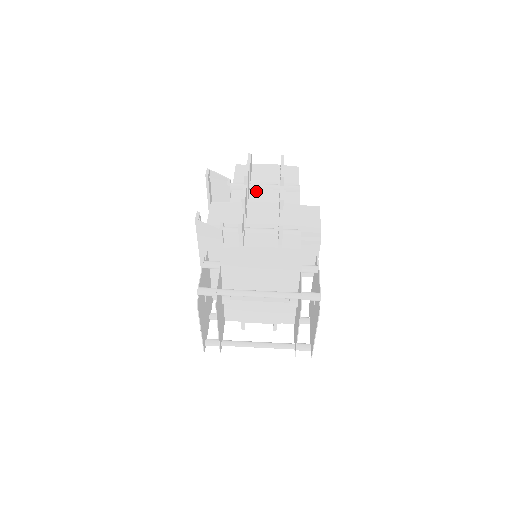
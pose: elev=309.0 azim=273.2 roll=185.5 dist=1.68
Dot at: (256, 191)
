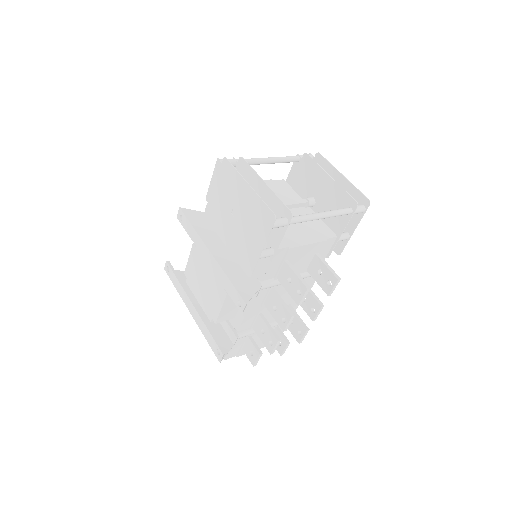
Dot at: occluded
